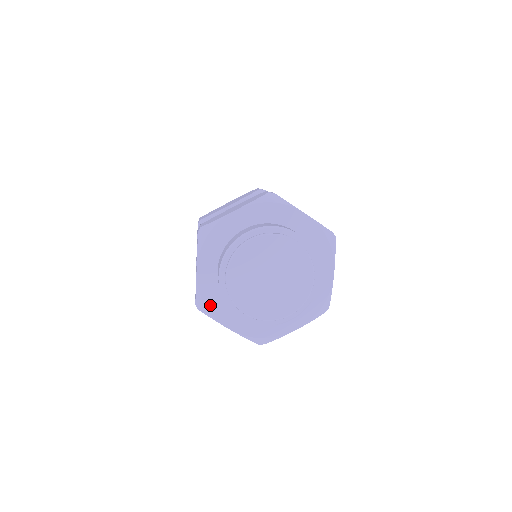
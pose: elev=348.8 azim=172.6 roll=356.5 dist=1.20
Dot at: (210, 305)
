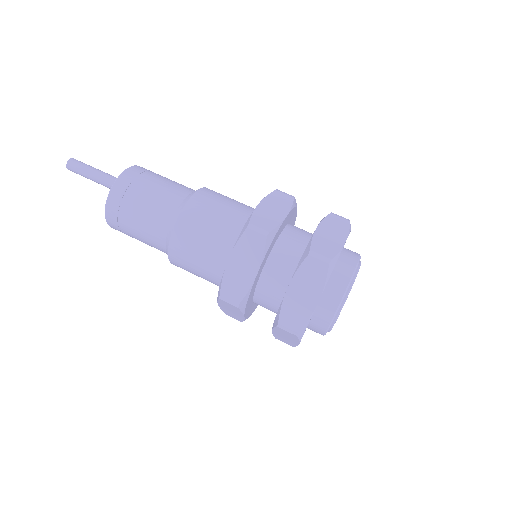
Dot at: occluded
